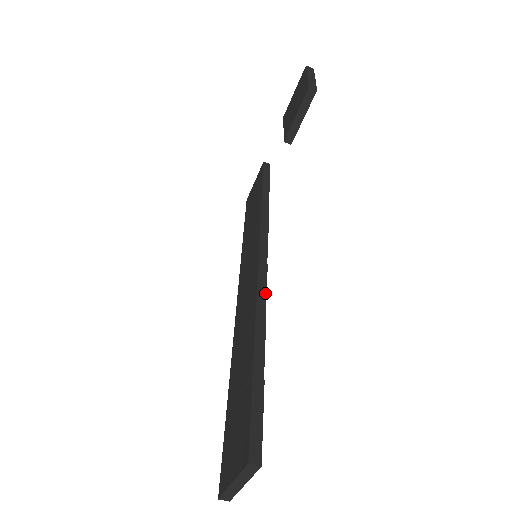
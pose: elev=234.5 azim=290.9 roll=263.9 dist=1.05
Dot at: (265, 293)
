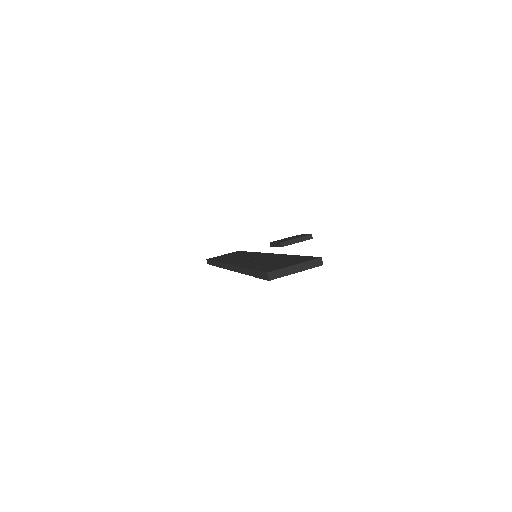
Dot at: occluded
